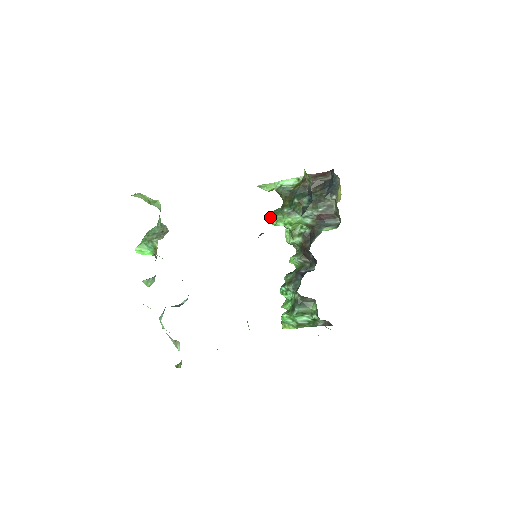
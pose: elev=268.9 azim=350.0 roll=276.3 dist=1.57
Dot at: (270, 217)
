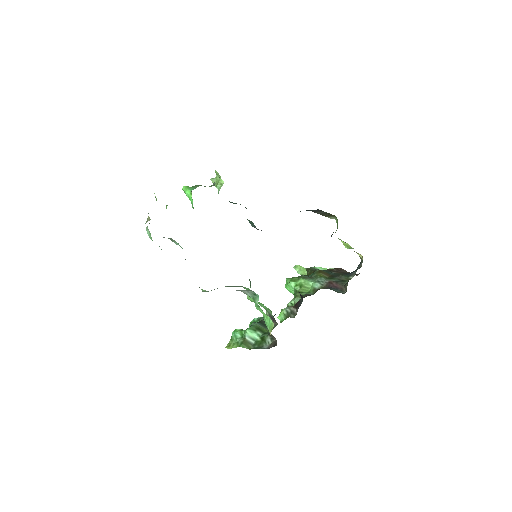
Dot at: (288, 278)
